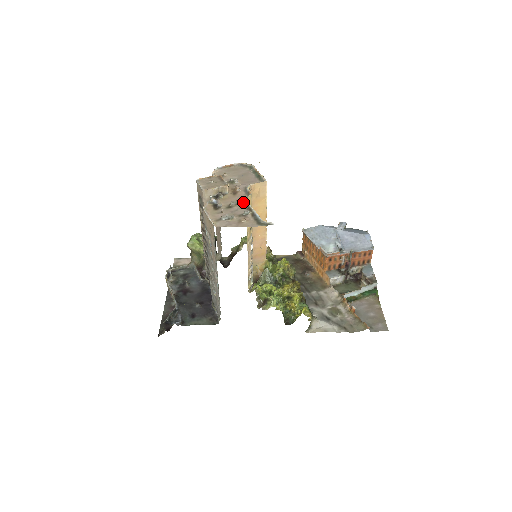
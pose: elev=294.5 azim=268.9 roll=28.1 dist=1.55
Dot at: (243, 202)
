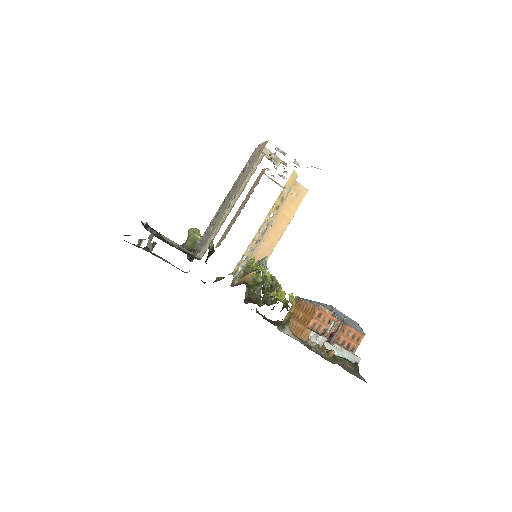
Dot at: occluded
